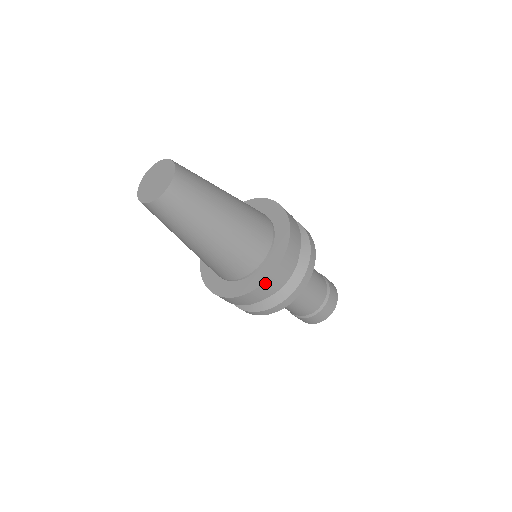
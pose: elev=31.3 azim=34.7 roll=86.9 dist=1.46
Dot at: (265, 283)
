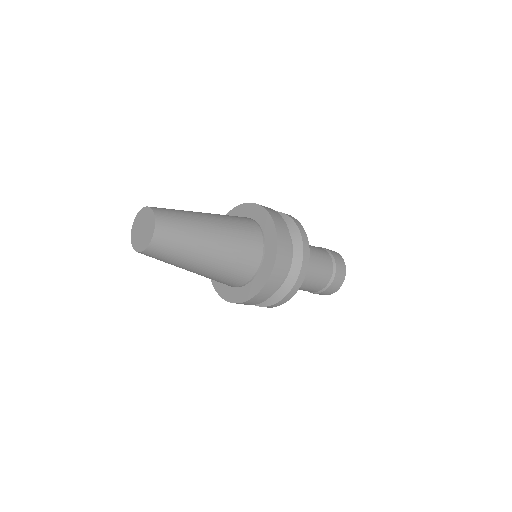
Dot at: (225, 299)
